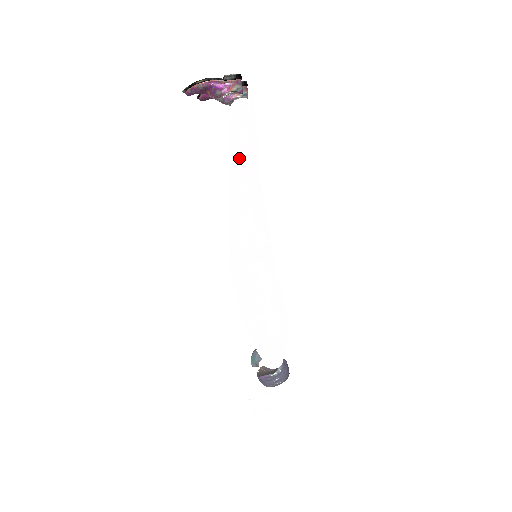
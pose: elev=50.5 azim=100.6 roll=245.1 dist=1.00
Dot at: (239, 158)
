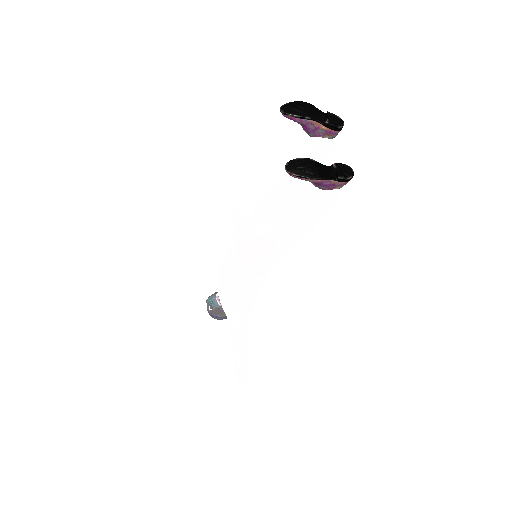
Dot at: (300, 232)
